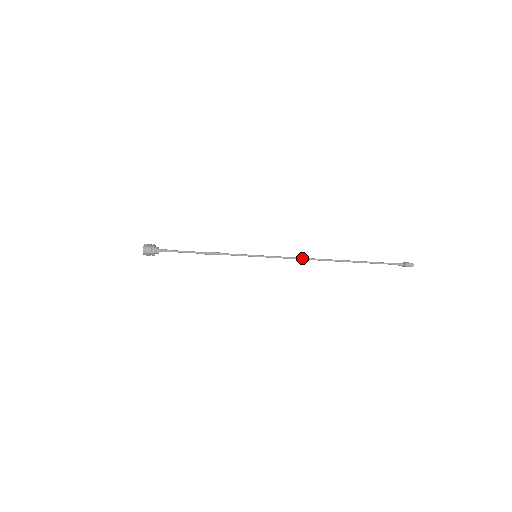
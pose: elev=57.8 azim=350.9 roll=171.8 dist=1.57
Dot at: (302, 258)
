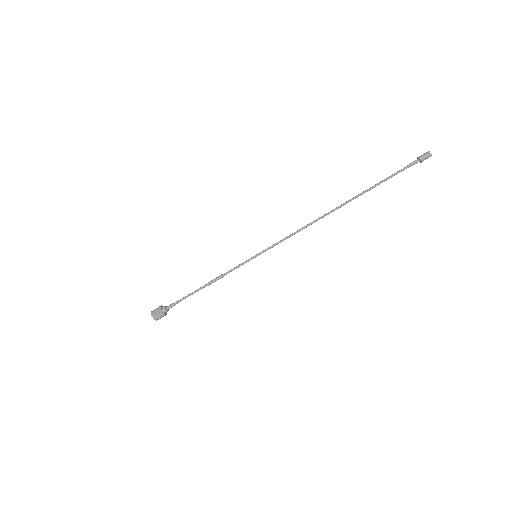
Dot at: (302, 228)
